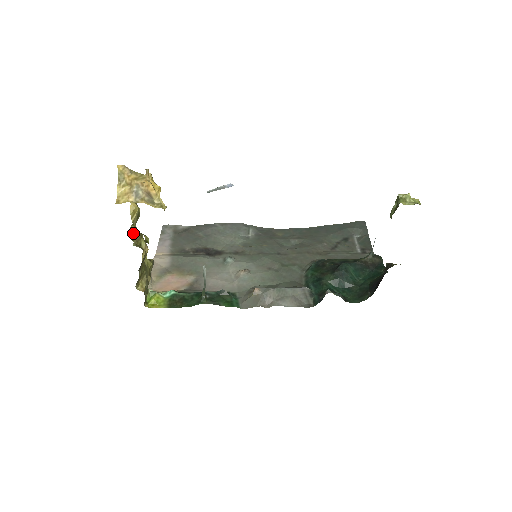
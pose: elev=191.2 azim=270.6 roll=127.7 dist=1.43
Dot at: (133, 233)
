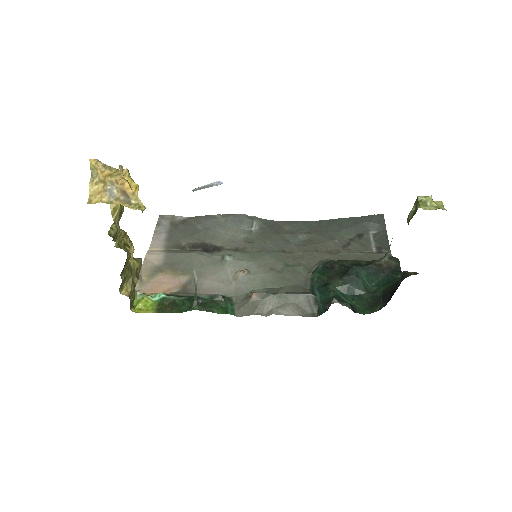
Dot at: (114, 233)
